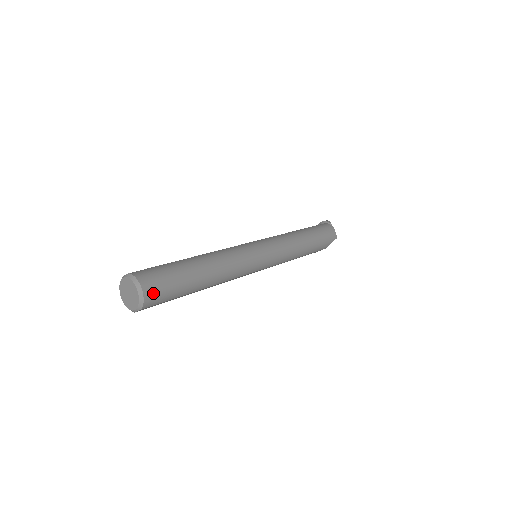
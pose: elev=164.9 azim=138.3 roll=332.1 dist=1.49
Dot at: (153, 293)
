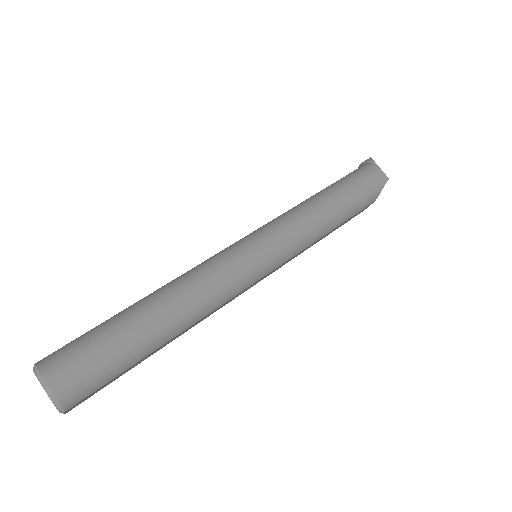
Dot at: (71, 384)
